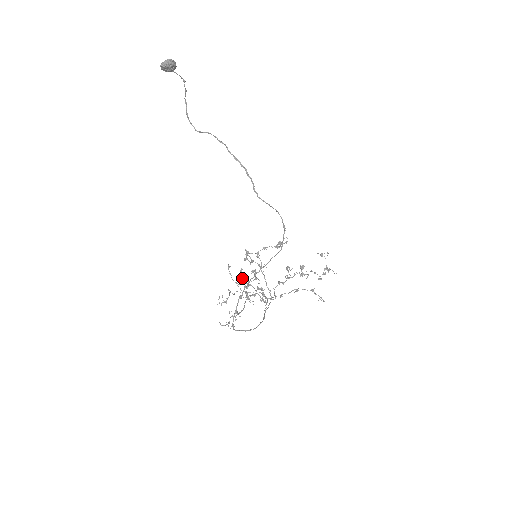
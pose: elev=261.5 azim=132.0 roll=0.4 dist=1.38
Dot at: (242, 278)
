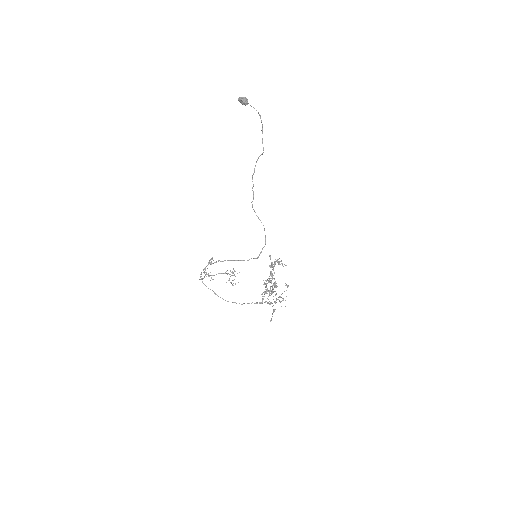
Dot at: (270, 278)
